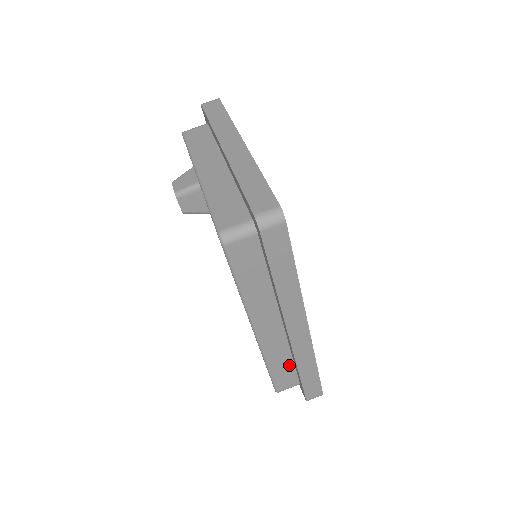
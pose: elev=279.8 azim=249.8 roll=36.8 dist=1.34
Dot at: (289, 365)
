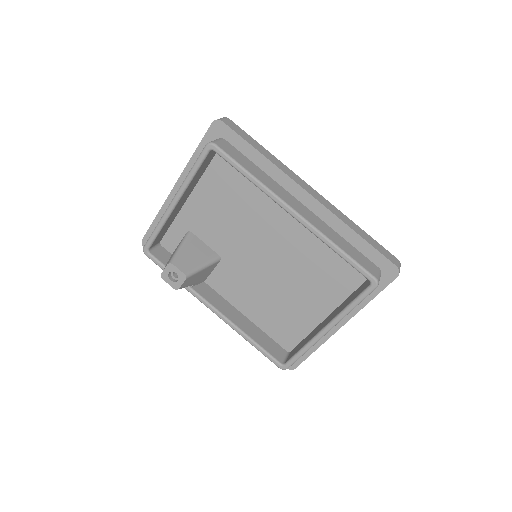
Dot at: (349, 246)
